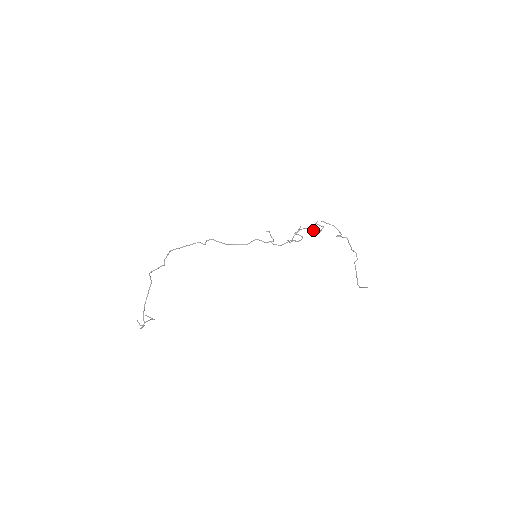
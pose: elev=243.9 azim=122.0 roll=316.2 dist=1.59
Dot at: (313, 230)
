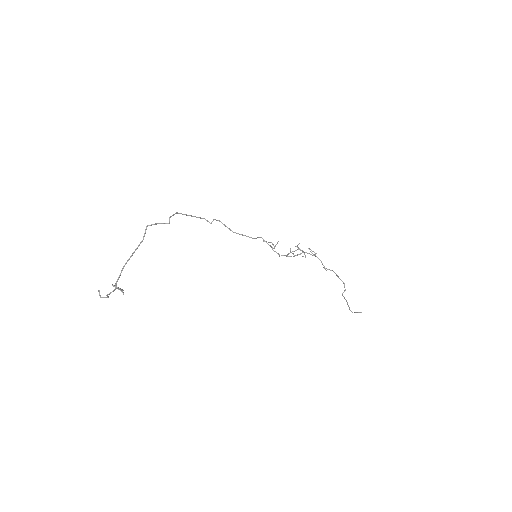
Dot at: occluded
